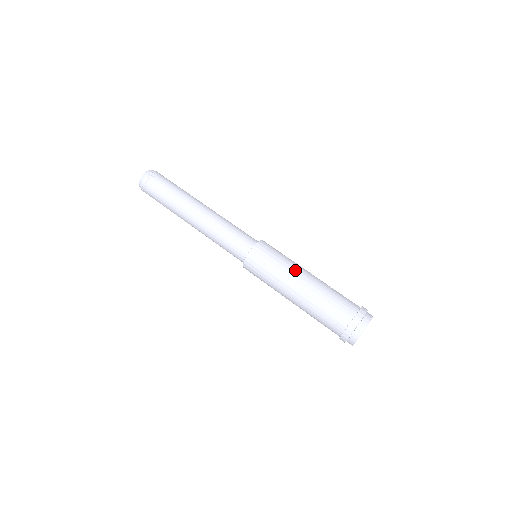
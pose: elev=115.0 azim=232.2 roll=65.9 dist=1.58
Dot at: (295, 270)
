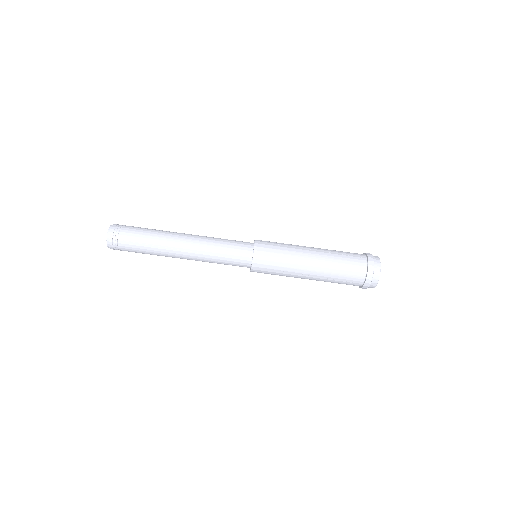
Dot at: (300, 257)
